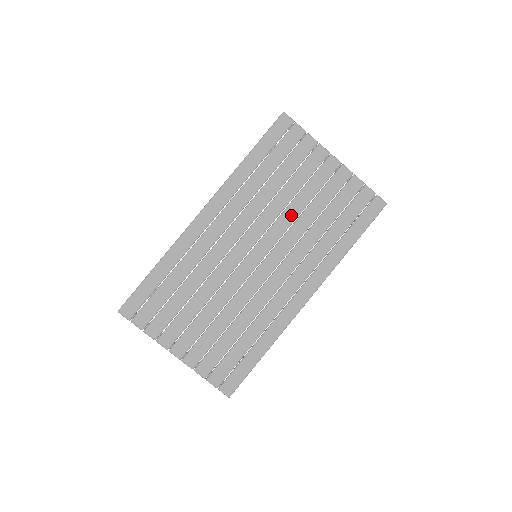
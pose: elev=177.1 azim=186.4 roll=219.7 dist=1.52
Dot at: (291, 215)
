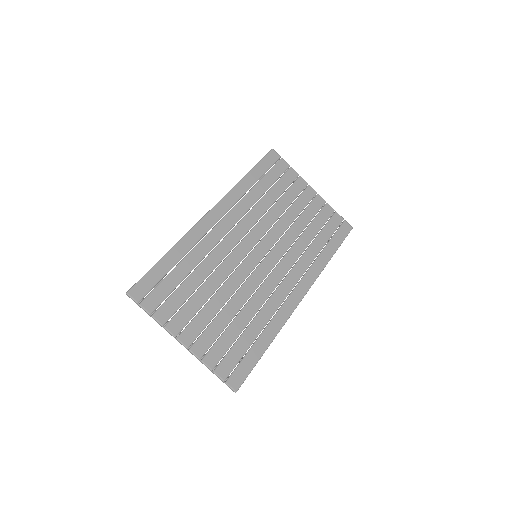
Dot at: (283, 225)
